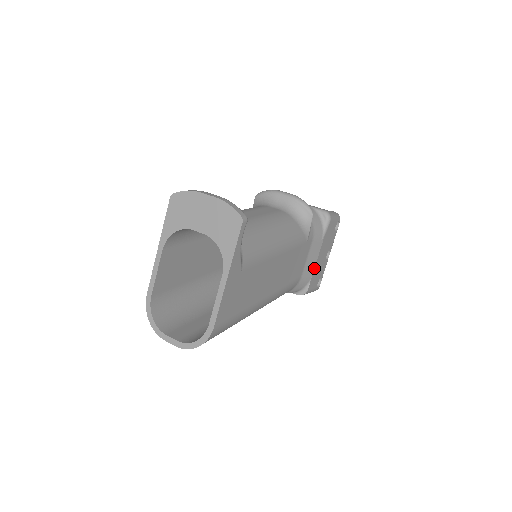
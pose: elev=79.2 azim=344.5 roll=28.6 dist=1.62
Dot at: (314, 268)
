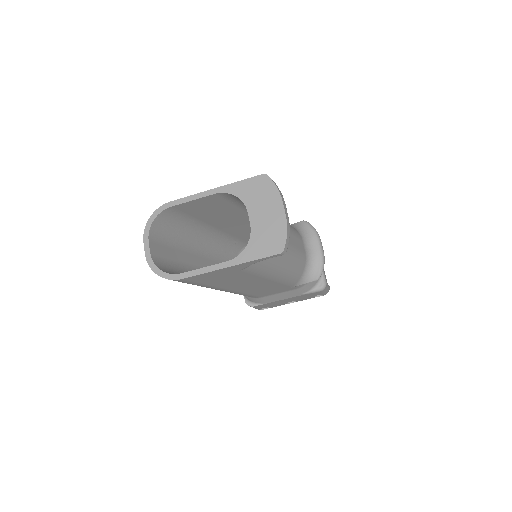
Dot at: (275, 301)
